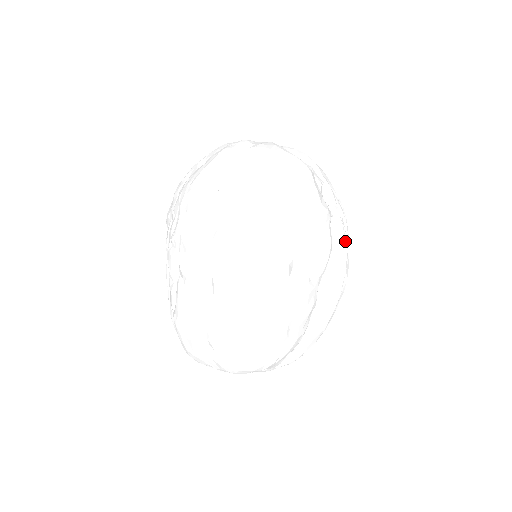
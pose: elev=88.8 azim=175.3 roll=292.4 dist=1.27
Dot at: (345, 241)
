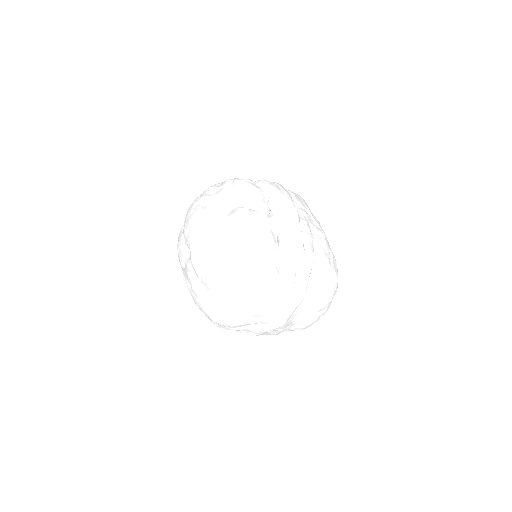
Dot at: (274, 186)
